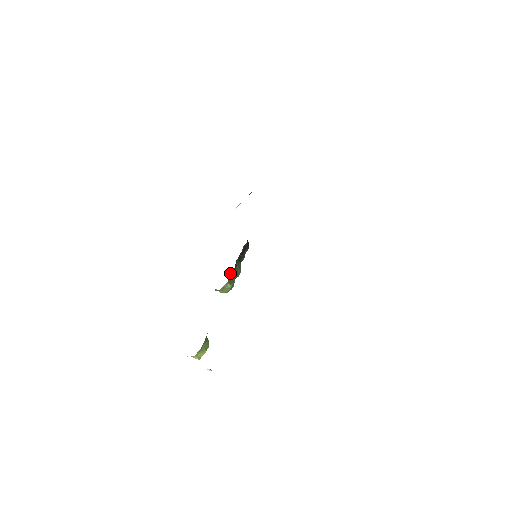
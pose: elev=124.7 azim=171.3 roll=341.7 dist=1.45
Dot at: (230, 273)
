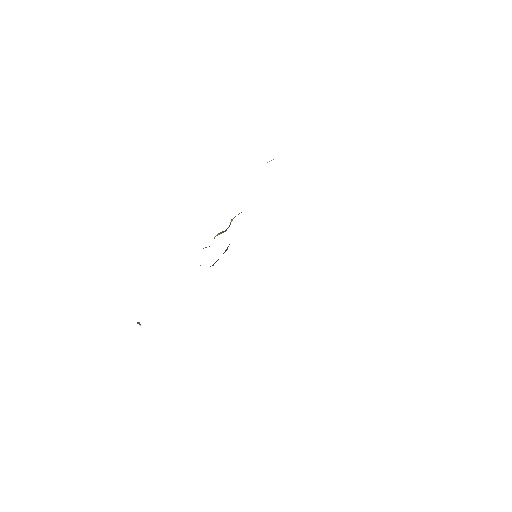
Dot at: occluded
